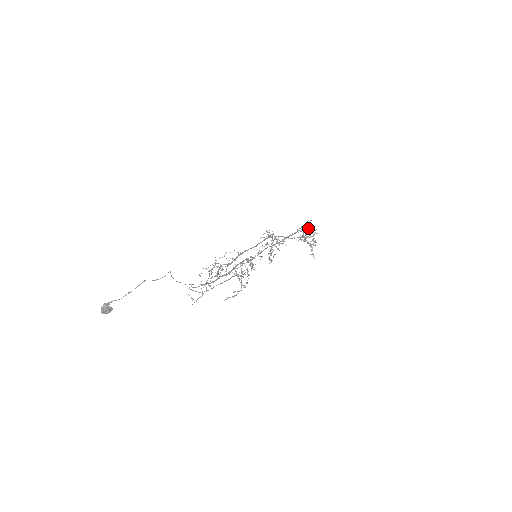
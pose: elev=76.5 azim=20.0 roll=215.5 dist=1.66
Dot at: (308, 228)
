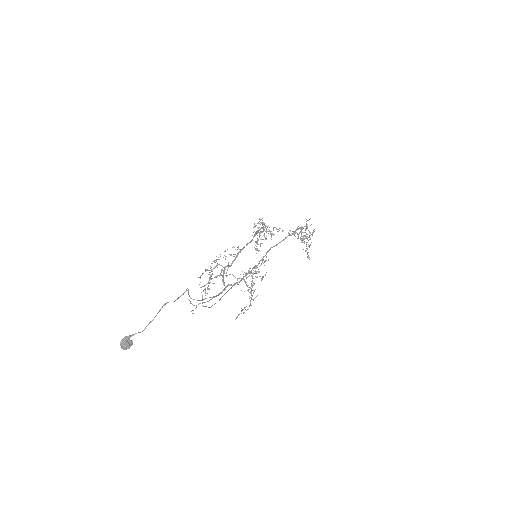
Dot at: (307, 228)
